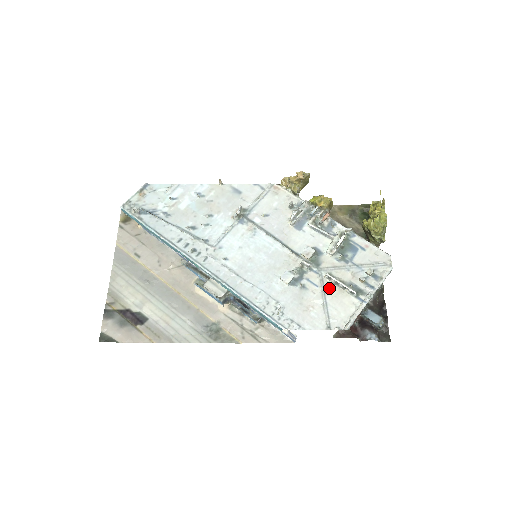
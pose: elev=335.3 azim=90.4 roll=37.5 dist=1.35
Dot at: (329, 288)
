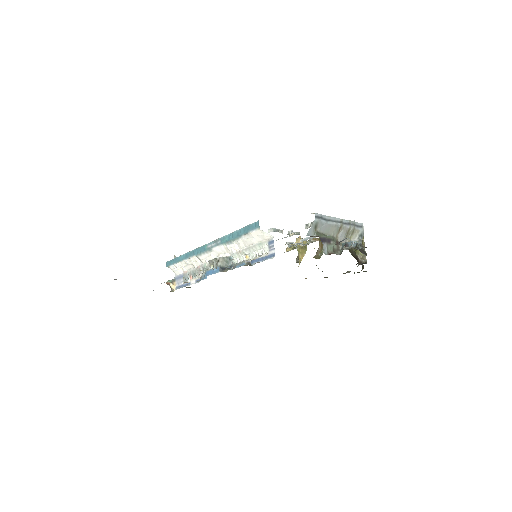
Dot at: occluded
